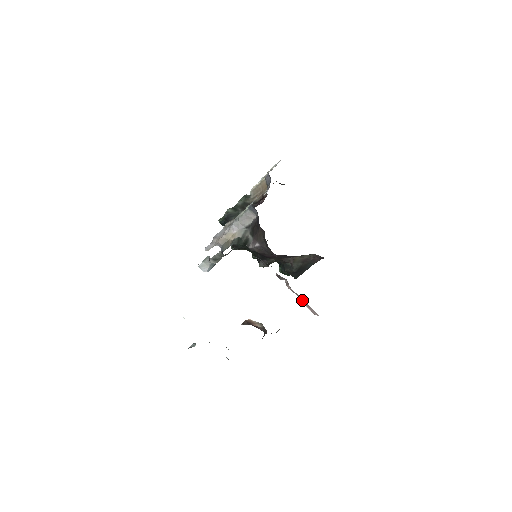
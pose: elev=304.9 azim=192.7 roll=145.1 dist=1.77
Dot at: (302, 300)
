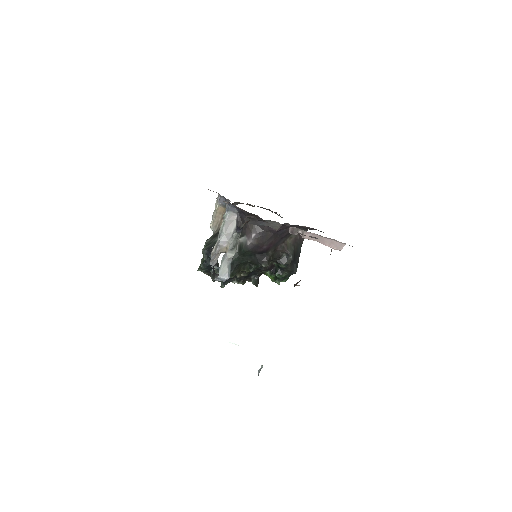
Dot at: (324, 240)
